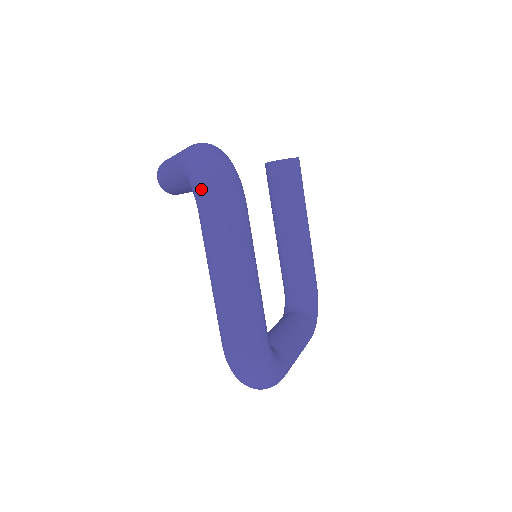
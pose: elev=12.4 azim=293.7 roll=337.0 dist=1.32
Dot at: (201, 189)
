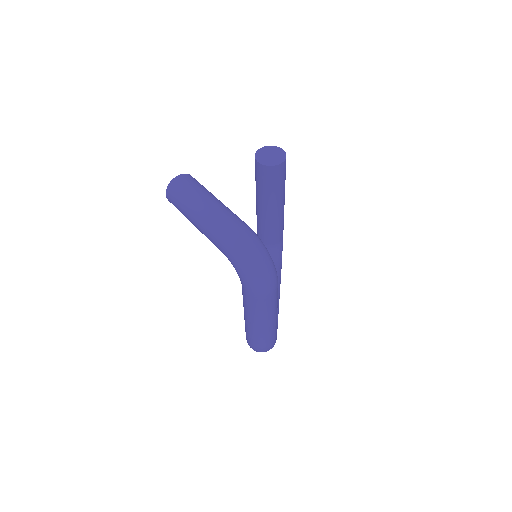
Dot at: (251, 286)
